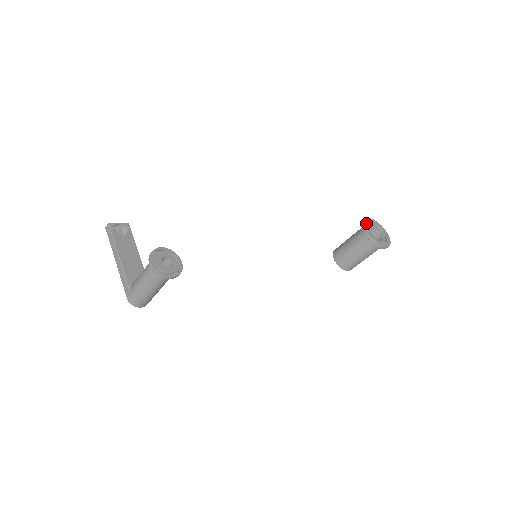
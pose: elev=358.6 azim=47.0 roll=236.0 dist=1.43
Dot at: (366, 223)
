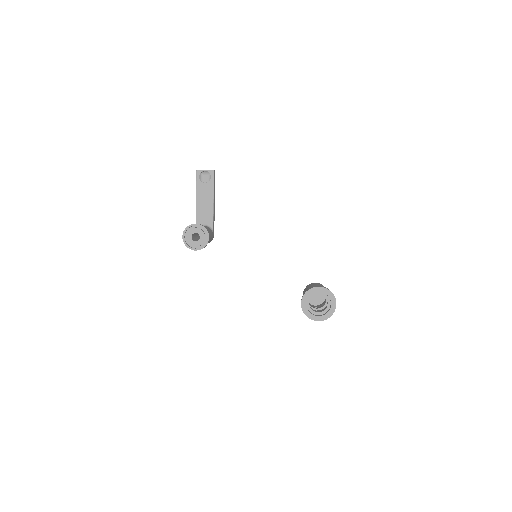
Dot at: (308, 293)
